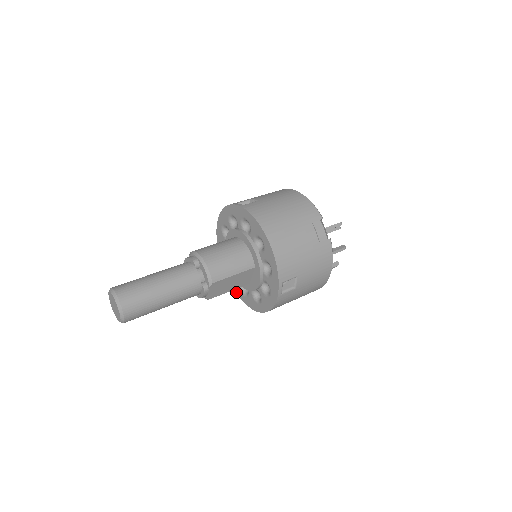
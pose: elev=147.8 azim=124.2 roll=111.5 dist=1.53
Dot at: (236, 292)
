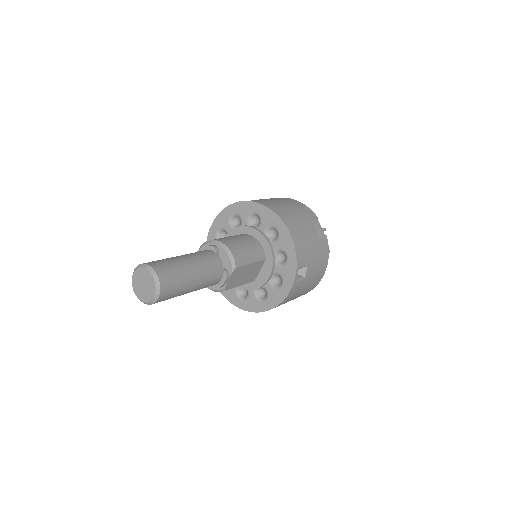
Dot at: (229, 300)
